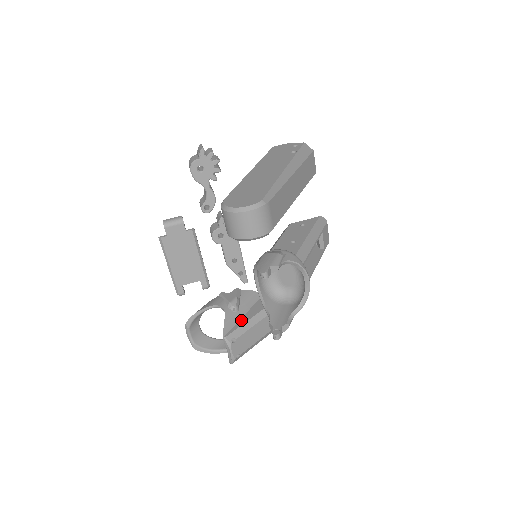
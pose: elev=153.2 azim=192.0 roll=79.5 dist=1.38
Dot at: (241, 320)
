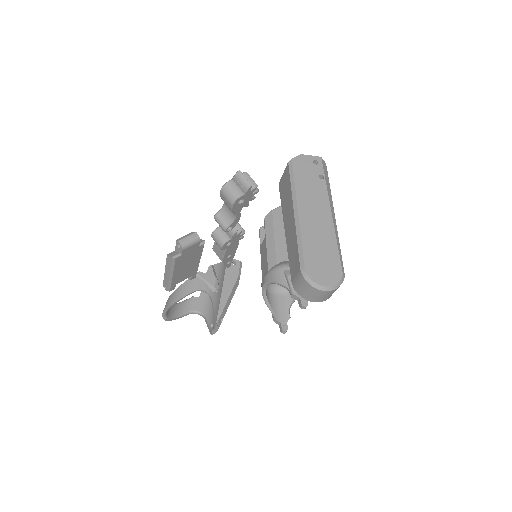
Dot at: (222, 298)
